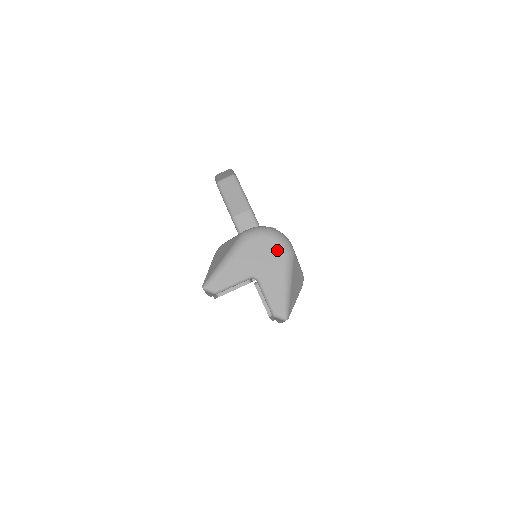
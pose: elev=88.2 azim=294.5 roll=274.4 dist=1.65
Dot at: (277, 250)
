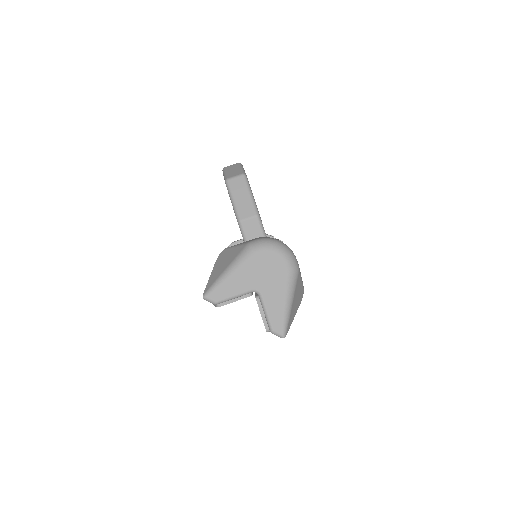
Dot at: (282, 266)
